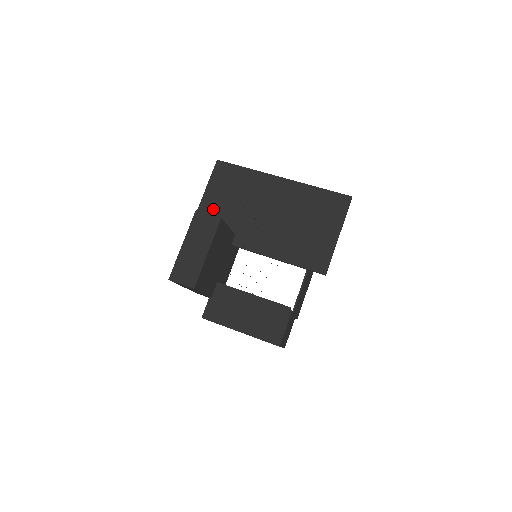
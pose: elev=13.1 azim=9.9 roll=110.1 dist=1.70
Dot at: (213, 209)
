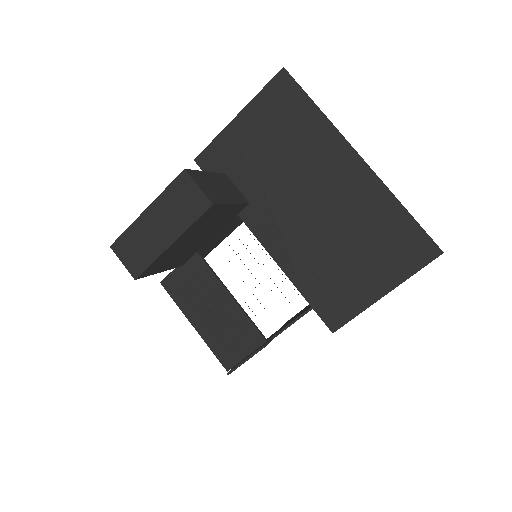
Dot at: (239, 147)
